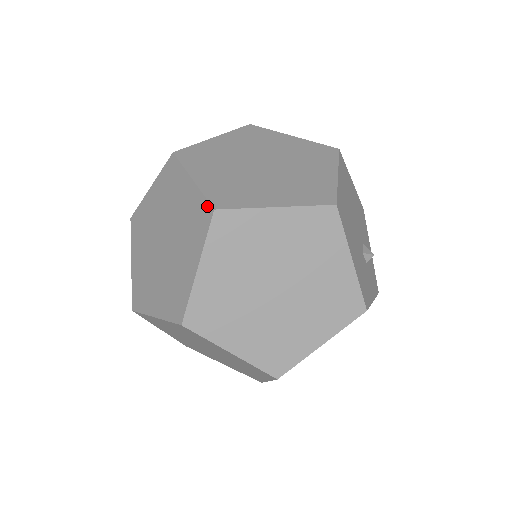
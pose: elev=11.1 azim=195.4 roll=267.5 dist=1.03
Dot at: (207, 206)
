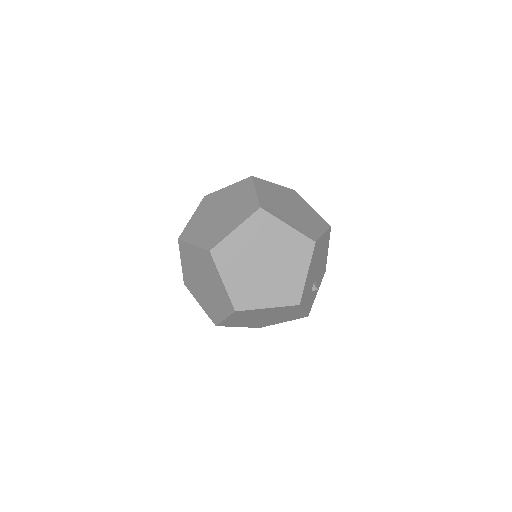
Dot at: (257, 205)
